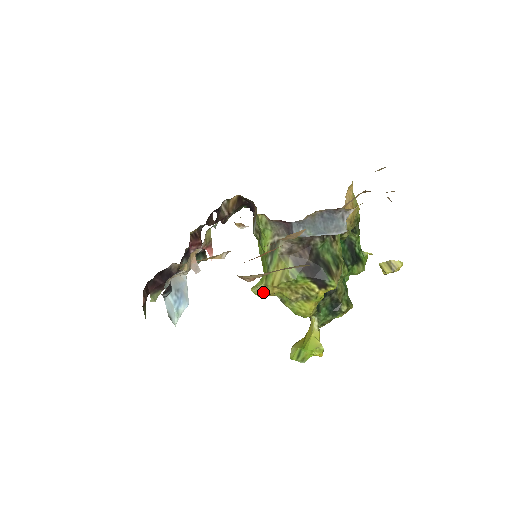
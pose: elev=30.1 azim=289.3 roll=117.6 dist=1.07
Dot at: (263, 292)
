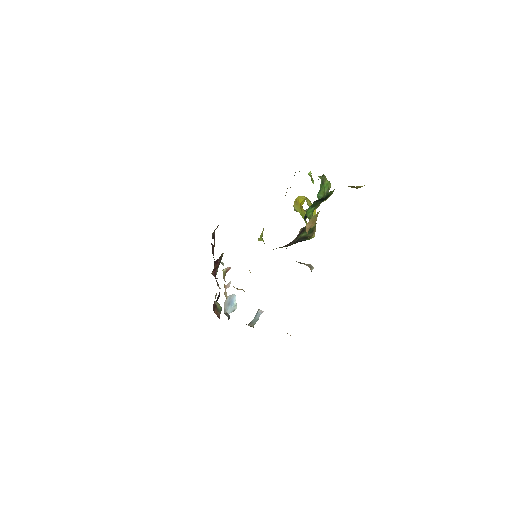
Dot at: occluded
